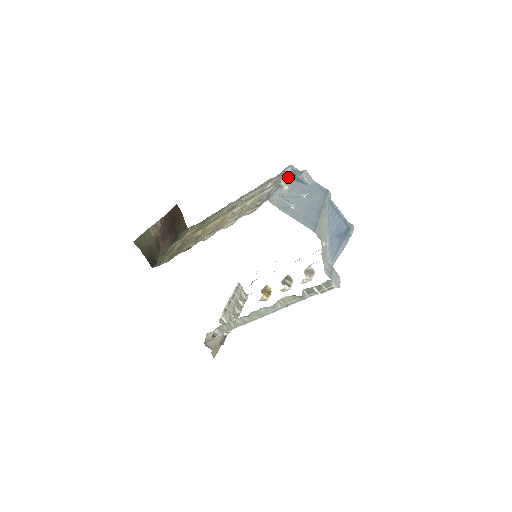
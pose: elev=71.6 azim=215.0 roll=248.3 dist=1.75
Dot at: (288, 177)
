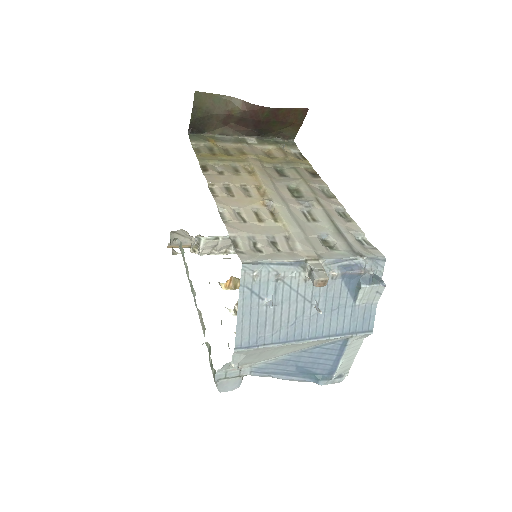
Dot at: (317, 274)
